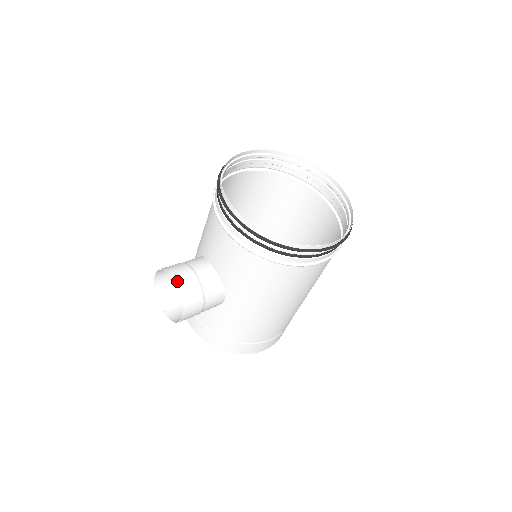
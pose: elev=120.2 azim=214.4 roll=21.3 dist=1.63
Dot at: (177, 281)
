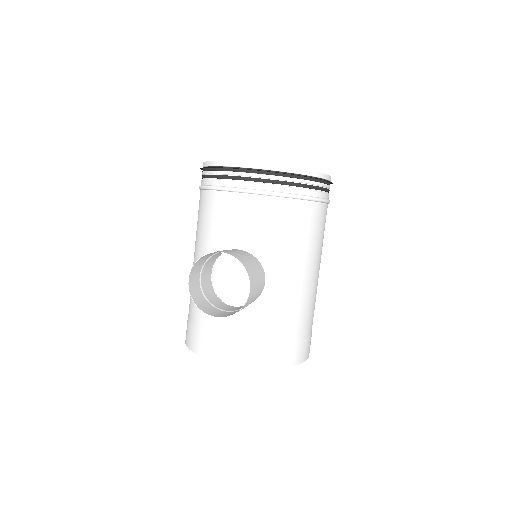
Dot at: (227, 253)
